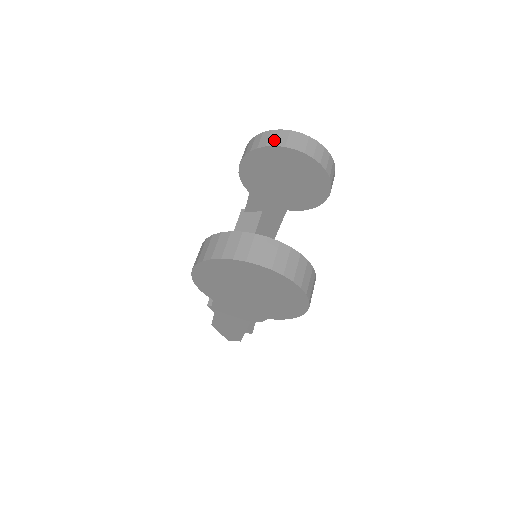
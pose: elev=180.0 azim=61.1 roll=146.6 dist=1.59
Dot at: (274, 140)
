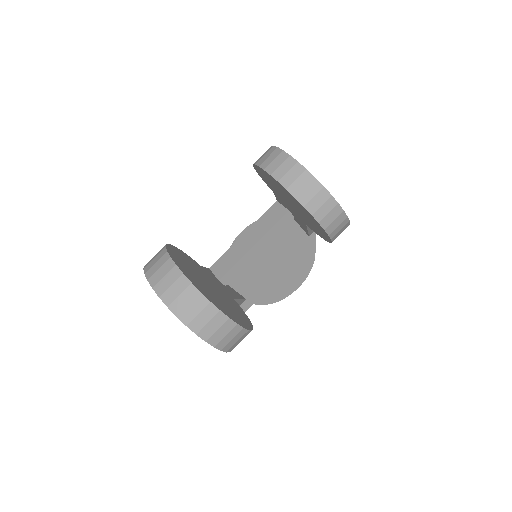
Dot at: (275, 167)
